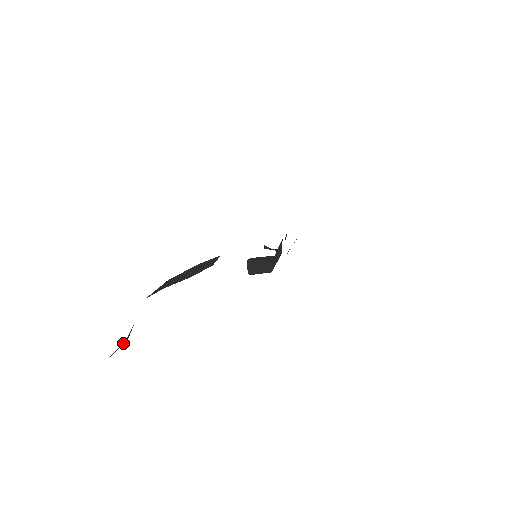
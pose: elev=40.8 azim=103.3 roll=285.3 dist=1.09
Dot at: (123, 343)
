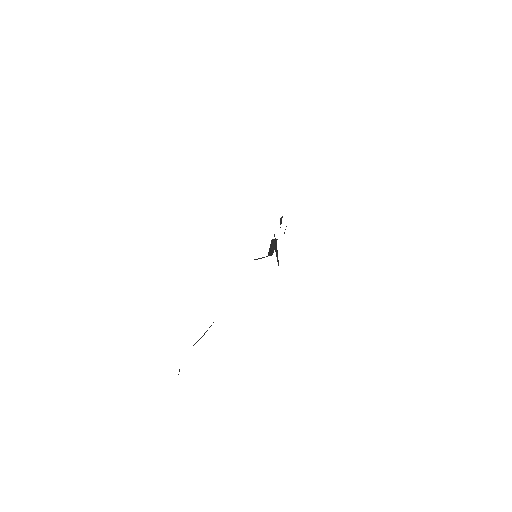
Dot at: occluded
